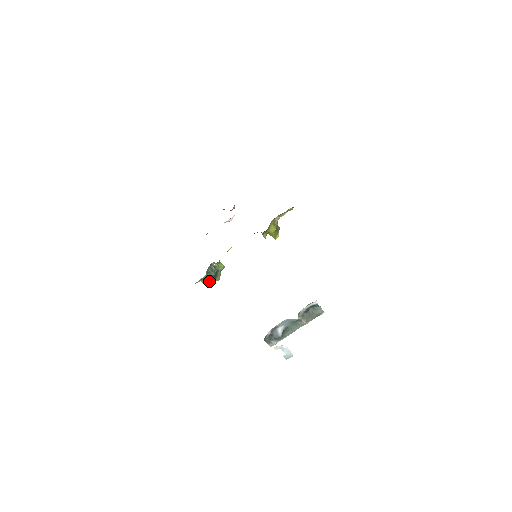
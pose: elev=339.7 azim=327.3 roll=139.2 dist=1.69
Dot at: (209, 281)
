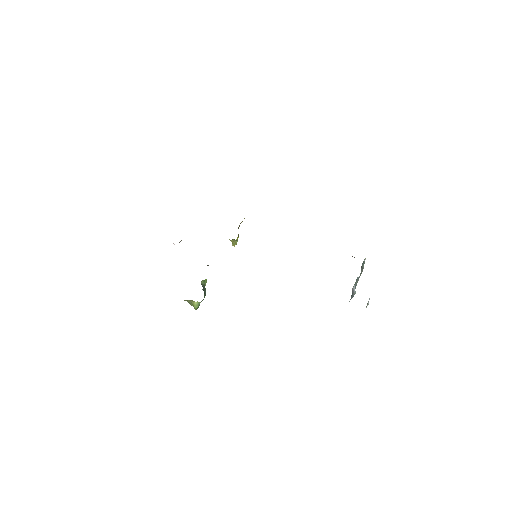
Dot at: occluded
